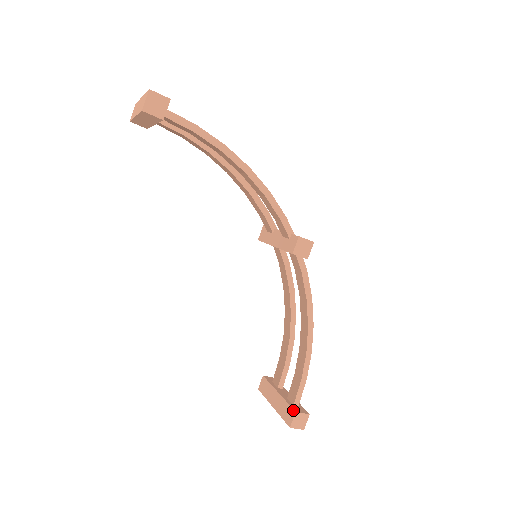
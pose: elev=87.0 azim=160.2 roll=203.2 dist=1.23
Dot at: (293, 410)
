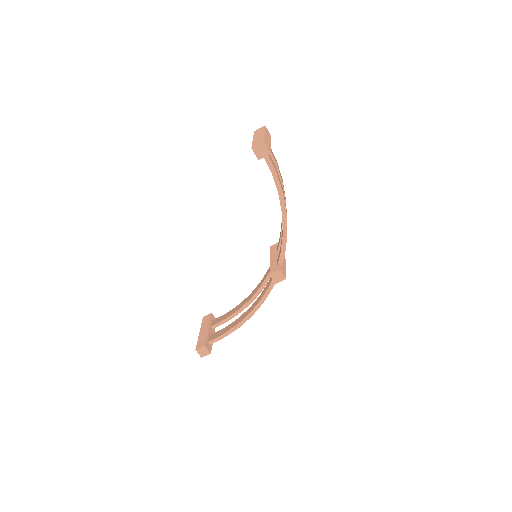
Dot at: (205, 344)
